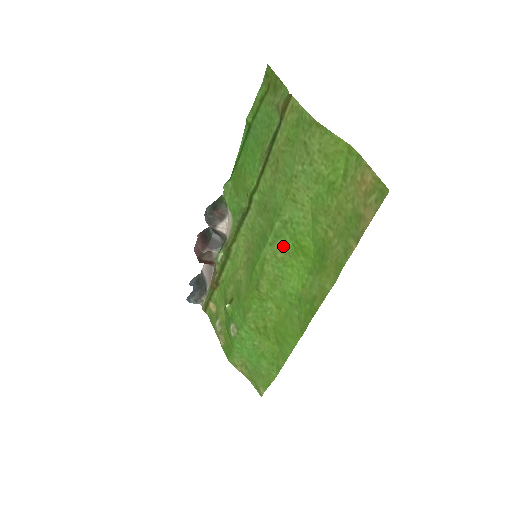
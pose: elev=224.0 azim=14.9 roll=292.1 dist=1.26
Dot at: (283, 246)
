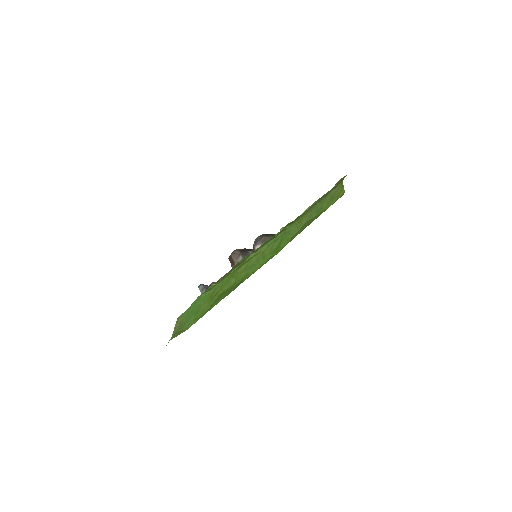
Dot at: (272, 247)
